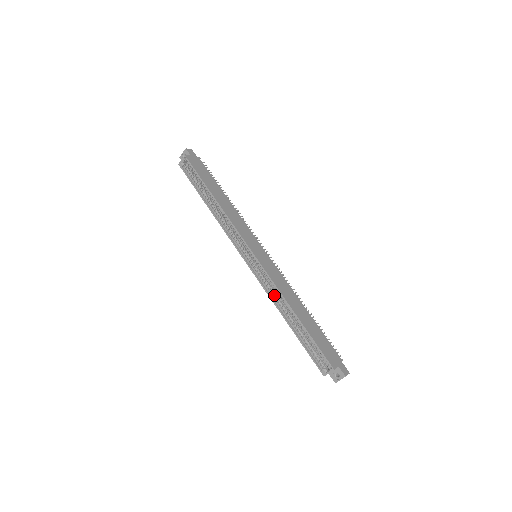
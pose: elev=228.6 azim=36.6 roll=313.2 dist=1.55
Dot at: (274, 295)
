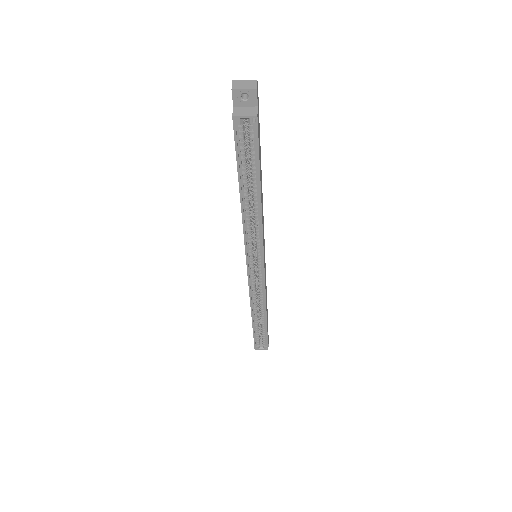
Dot at: (255, 298)
